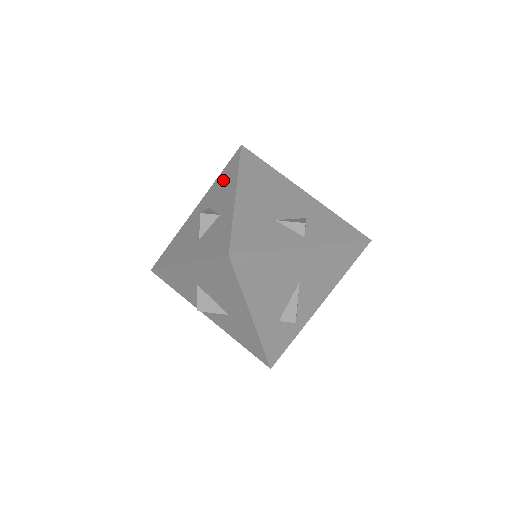
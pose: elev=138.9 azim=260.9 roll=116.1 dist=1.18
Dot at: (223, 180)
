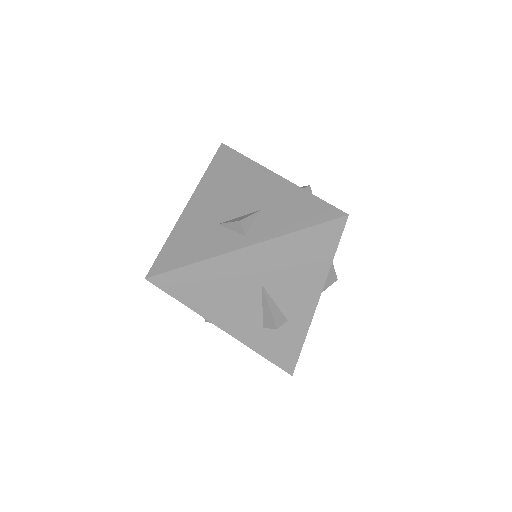
Dot at: occluded
